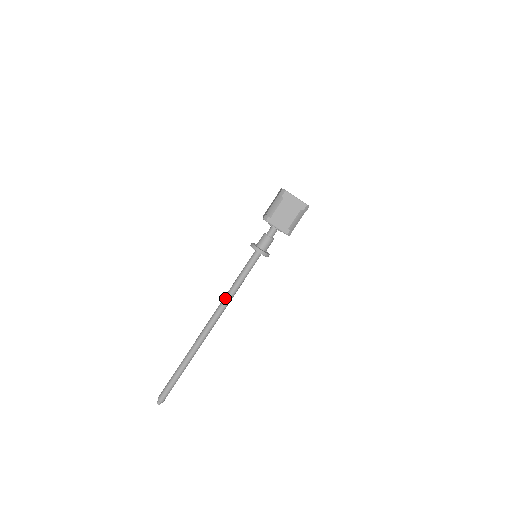
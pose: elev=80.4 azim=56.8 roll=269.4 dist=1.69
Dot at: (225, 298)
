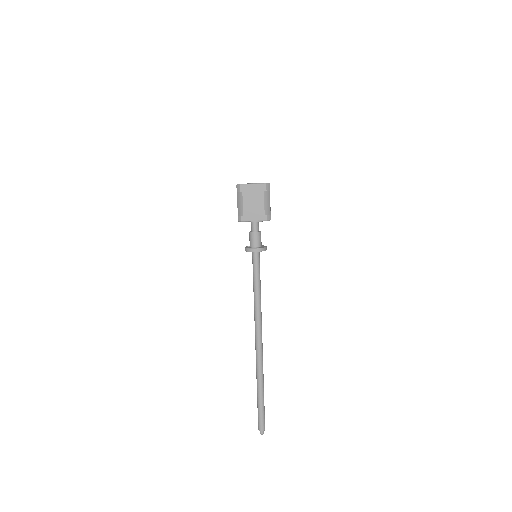
Dot at: (255, 309)
